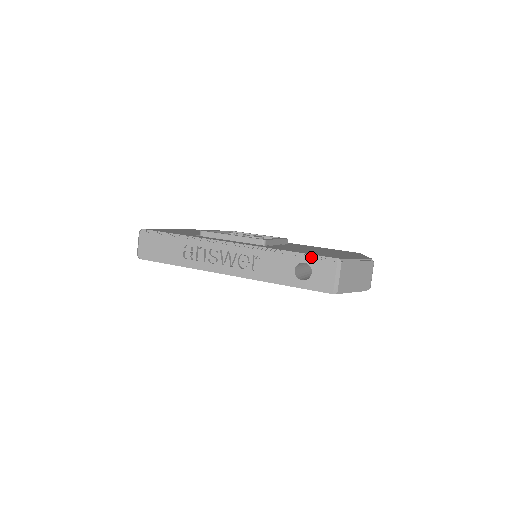
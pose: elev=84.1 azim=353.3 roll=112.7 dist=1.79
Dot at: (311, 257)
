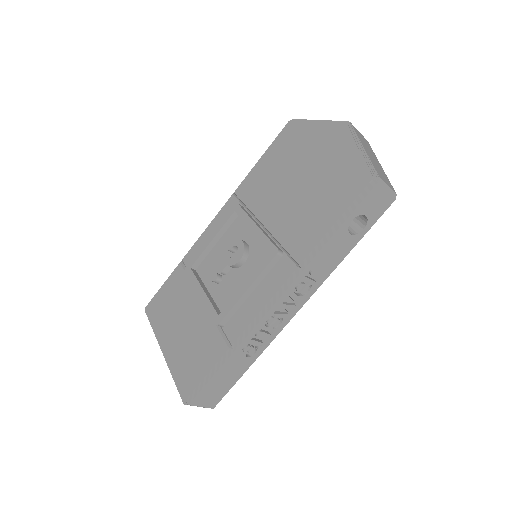
Dot at: (352, 210)
